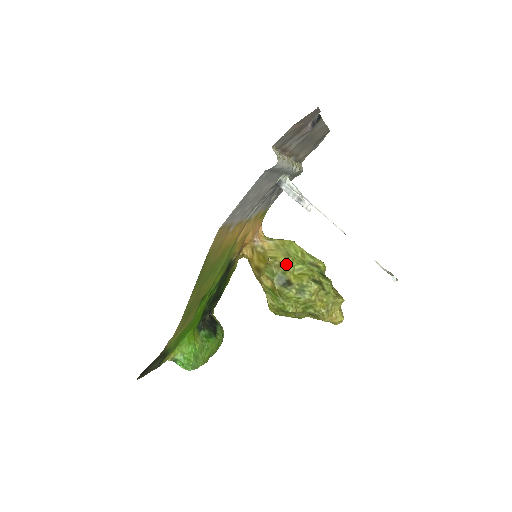
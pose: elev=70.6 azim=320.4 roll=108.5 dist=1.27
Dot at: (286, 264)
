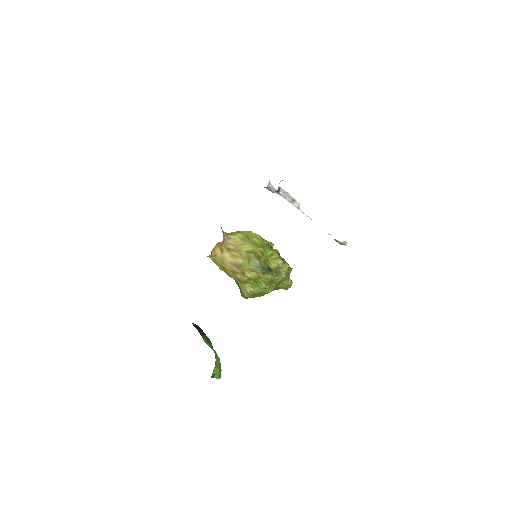
Dot at: (262, 254)
